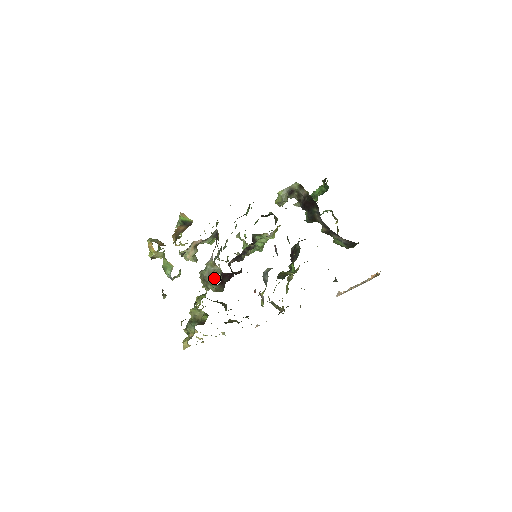
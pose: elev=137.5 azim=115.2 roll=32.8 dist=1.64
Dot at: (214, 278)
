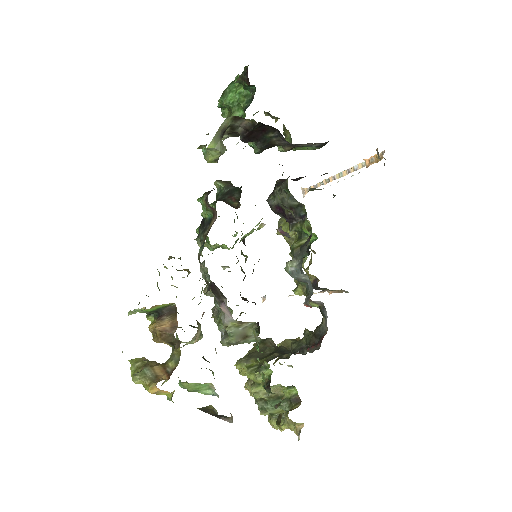
Dot at: (252, 336)
